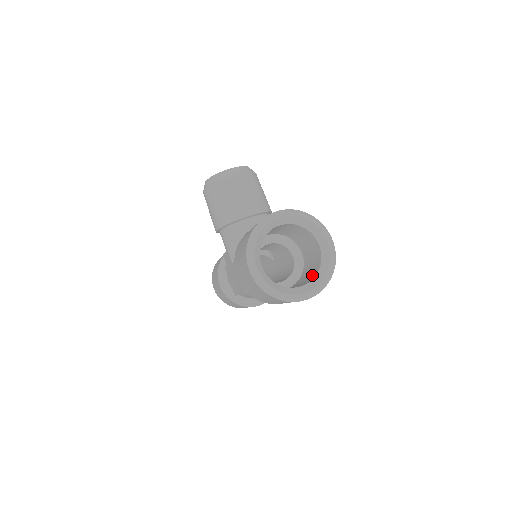
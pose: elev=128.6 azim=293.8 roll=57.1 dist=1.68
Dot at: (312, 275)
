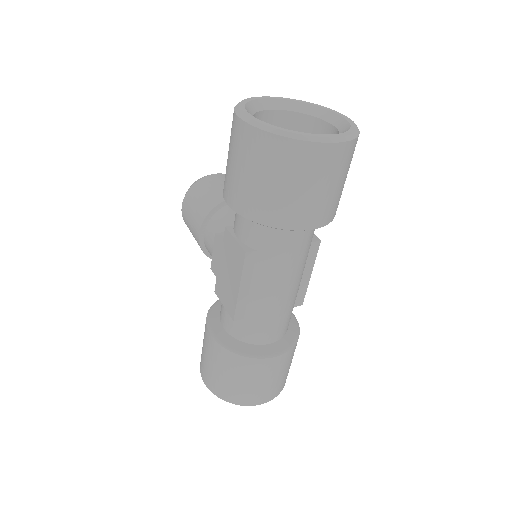
Dot at: occluded
